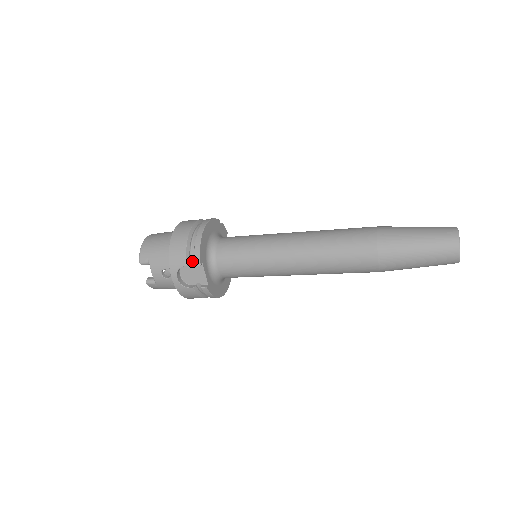
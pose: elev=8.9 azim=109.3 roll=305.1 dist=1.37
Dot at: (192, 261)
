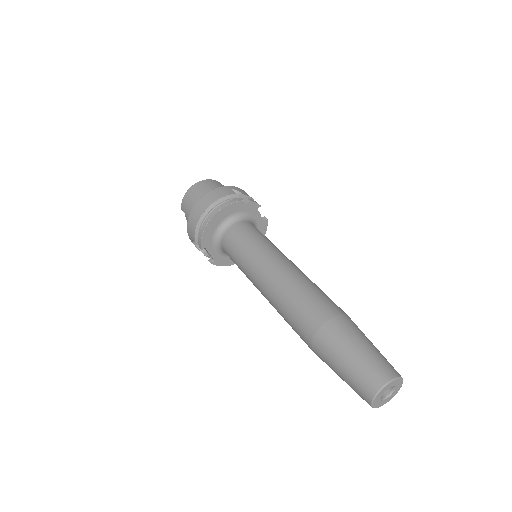
Dot at: occluded
